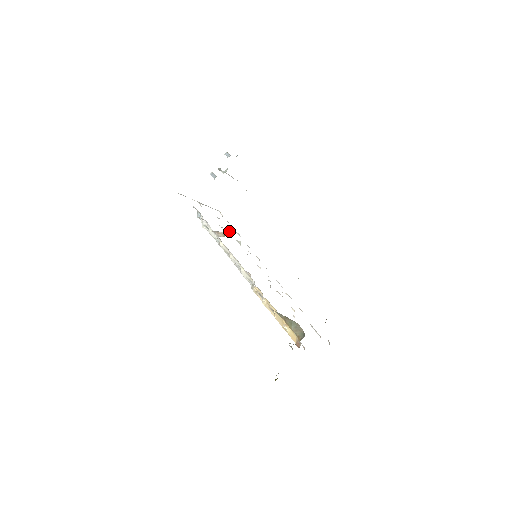
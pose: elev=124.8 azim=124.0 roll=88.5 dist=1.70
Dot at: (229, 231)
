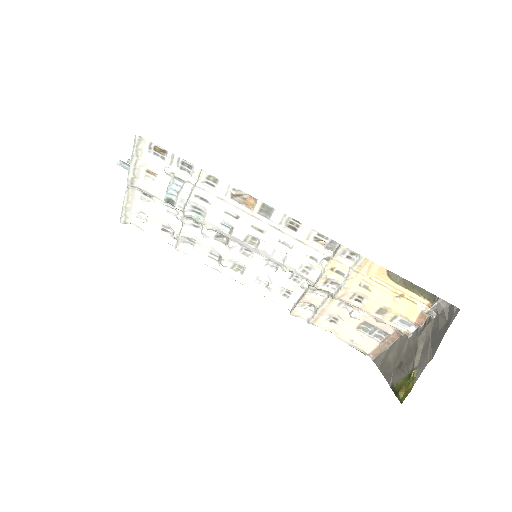
Dot at: (194, 229)
